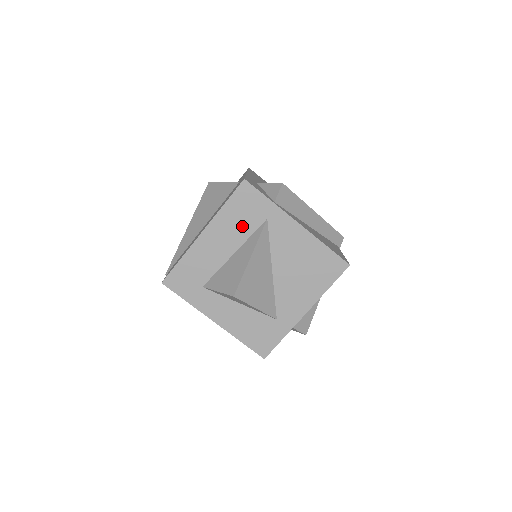
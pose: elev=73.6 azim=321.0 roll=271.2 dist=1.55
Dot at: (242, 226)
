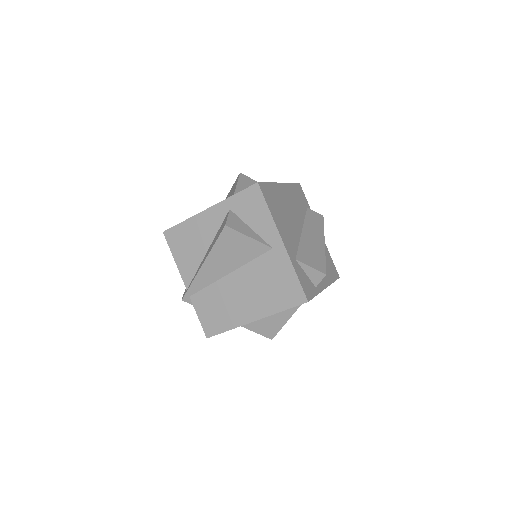
Dot at: occluded
